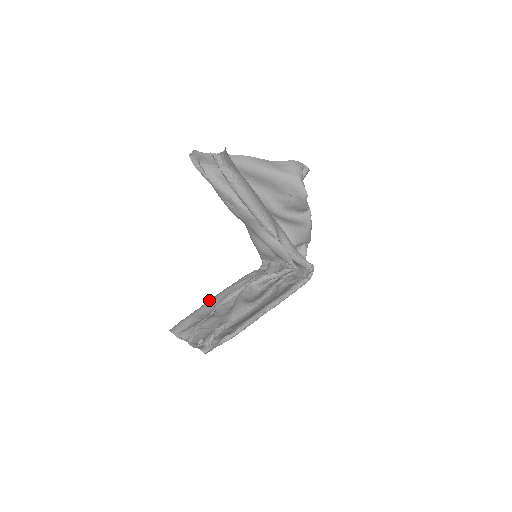
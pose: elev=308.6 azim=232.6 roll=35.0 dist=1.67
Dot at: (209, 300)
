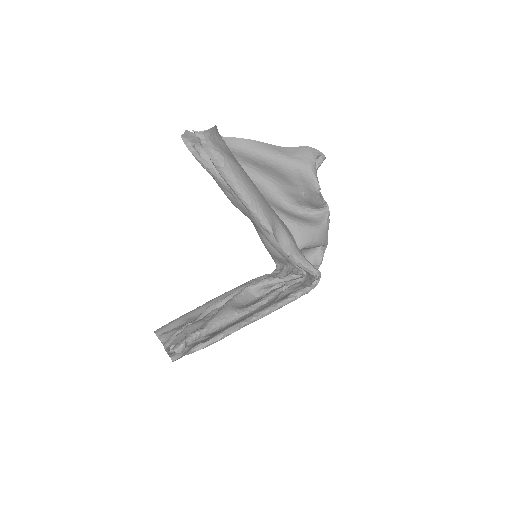
Dot at: occluded
